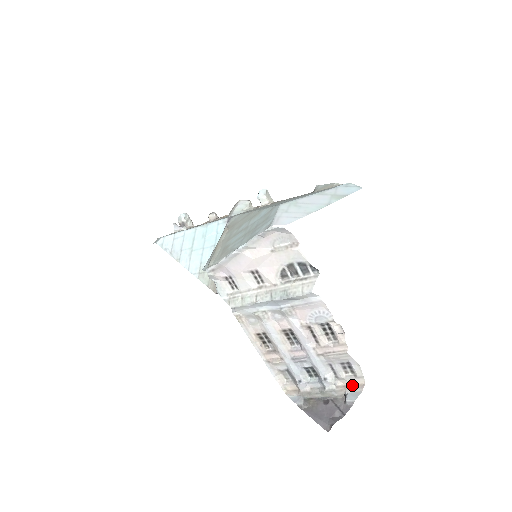
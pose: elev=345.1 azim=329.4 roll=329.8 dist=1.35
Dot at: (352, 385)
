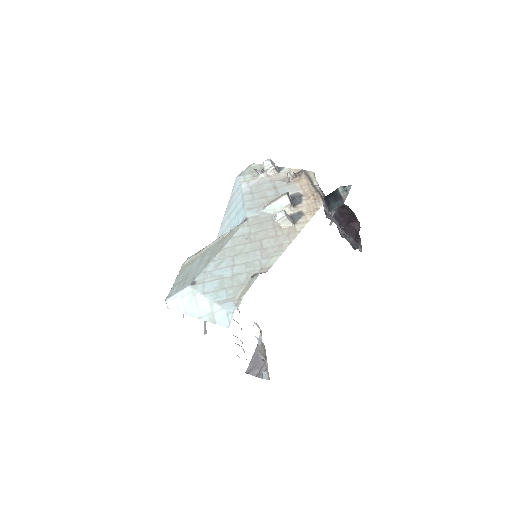
Dot at: occluded
